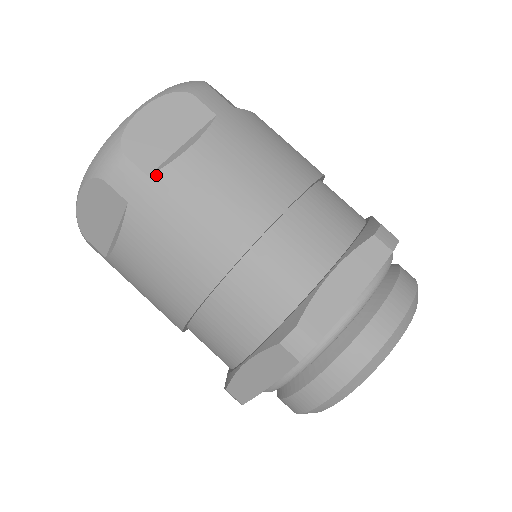
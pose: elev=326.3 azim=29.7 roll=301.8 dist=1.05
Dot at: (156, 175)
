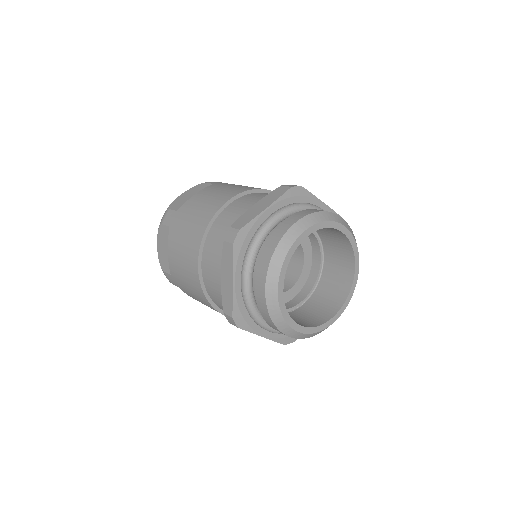
Dot at: (180, 209)
